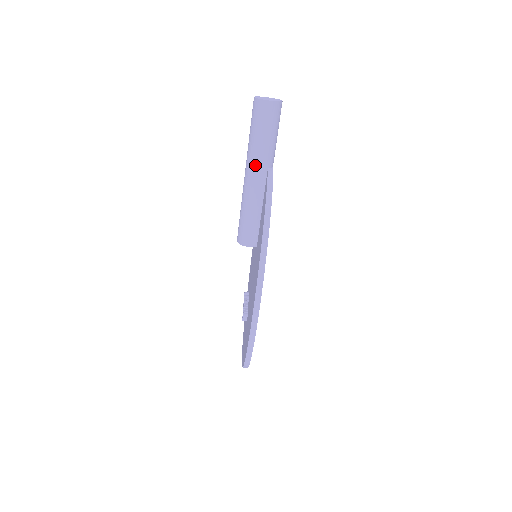
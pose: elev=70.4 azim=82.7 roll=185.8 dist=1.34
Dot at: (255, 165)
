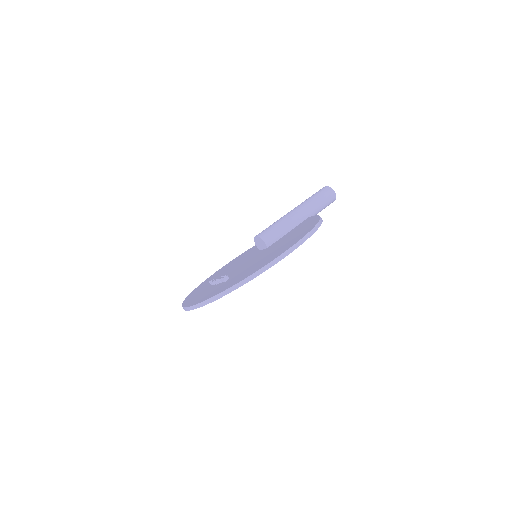
Dot at: (306, 209)
